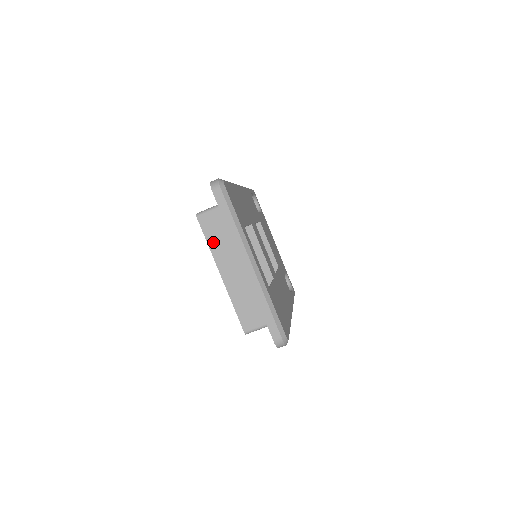
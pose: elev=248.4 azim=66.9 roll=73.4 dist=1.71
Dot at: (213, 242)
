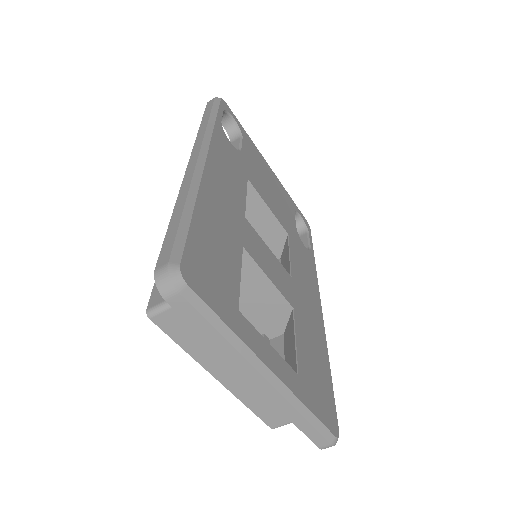
Dot at: (191, 346)
